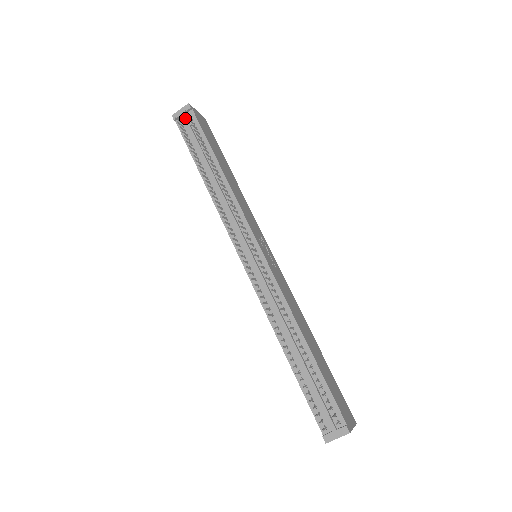
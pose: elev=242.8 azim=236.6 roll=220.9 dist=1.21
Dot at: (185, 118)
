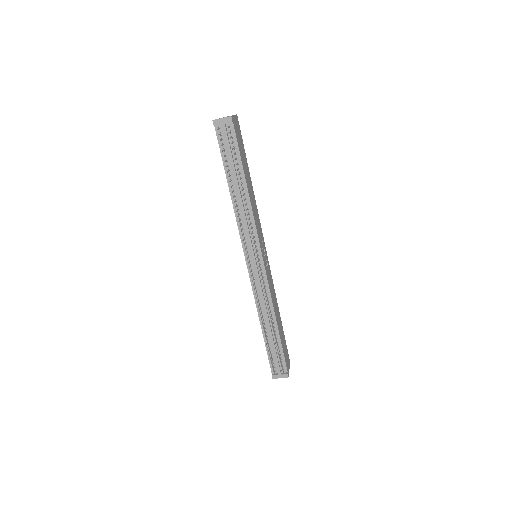
Dot at: (225, 129)
